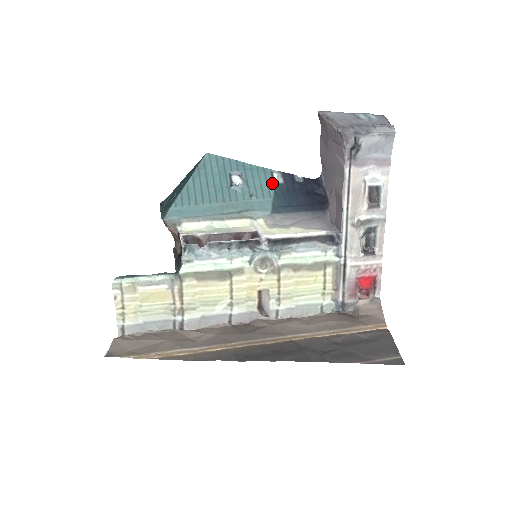
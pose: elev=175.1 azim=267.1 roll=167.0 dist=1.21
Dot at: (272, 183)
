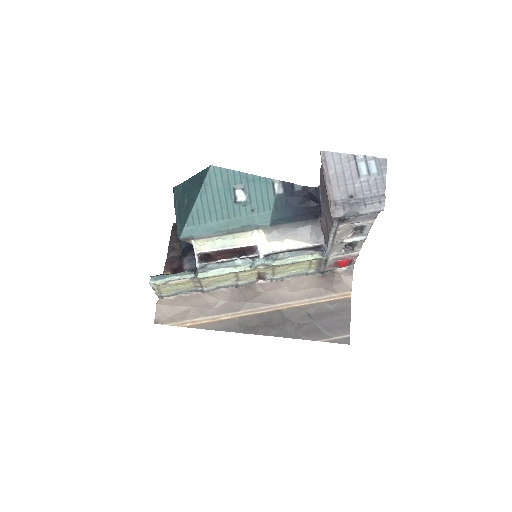
Dot at: (273, 195)
